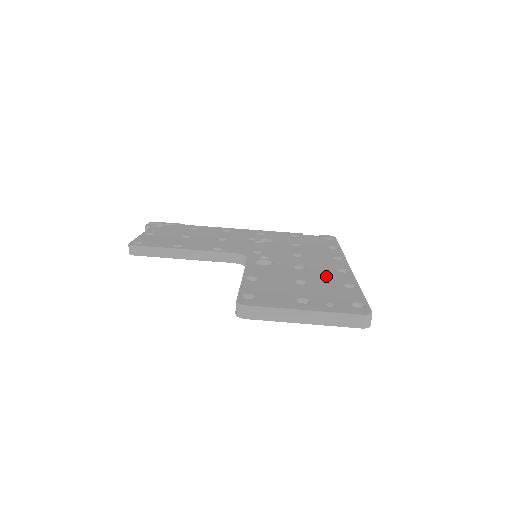
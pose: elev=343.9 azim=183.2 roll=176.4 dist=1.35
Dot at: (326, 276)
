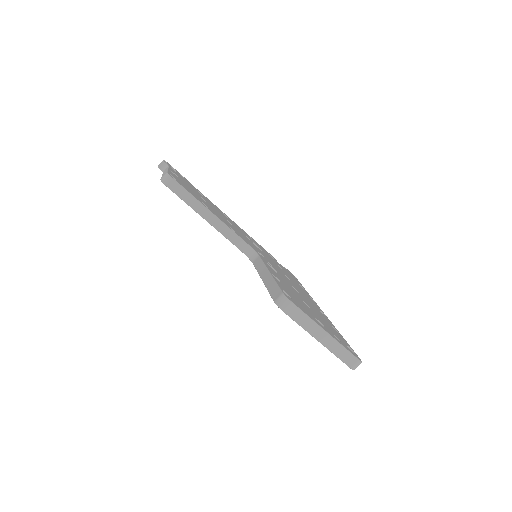
Dot at: (317, 310)
